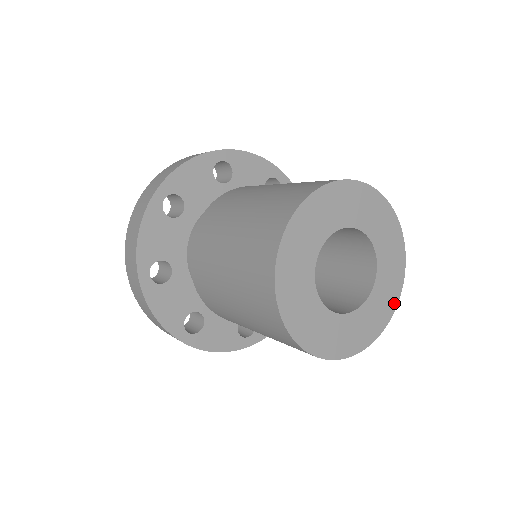
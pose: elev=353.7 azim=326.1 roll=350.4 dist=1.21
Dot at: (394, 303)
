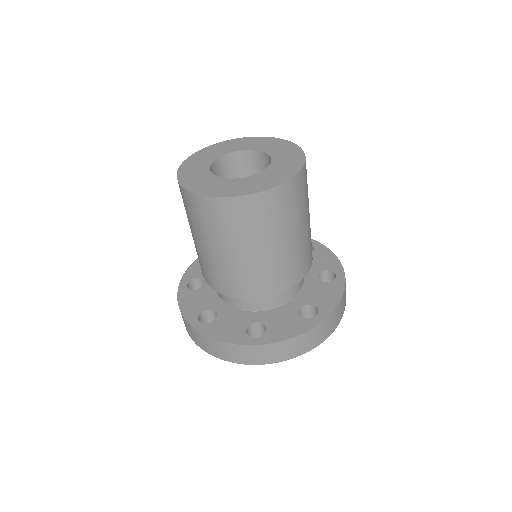
Dot at: (287, 178)
